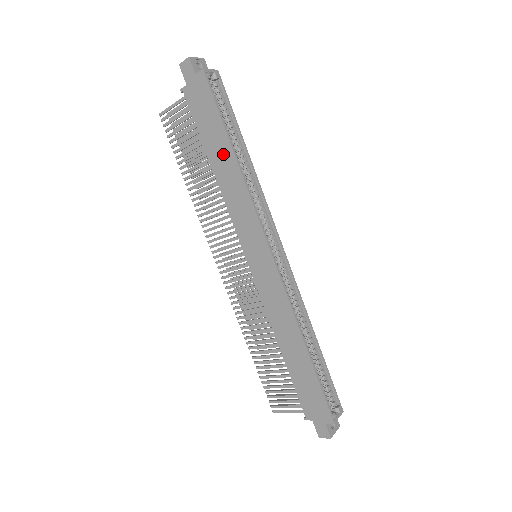
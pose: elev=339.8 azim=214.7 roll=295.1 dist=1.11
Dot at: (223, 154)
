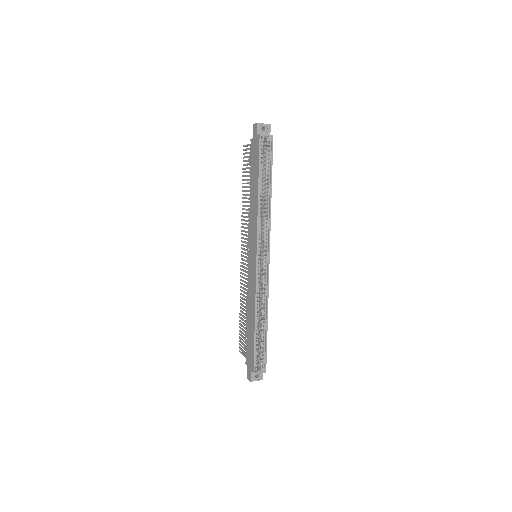
Dot at: (255, 188)
